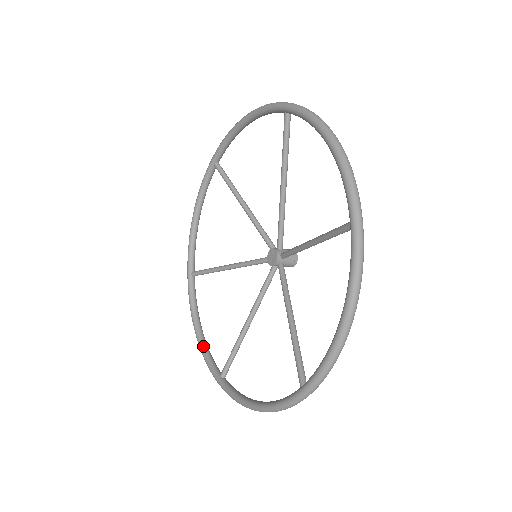
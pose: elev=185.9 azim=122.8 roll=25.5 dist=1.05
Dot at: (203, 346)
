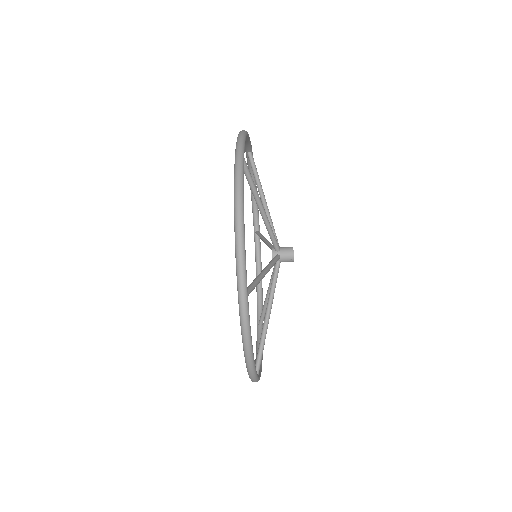
Dot at: (257, 294)
